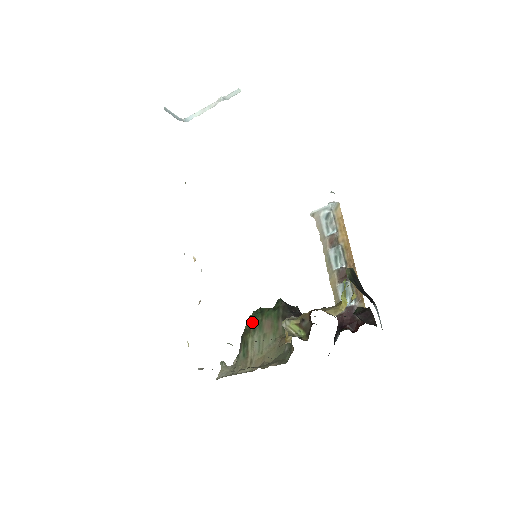
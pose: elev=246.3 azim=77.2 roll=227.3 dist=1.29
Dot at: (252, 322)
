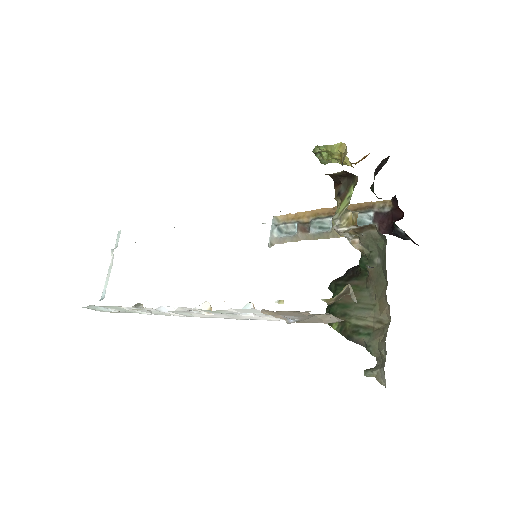
Dot at: occluded
